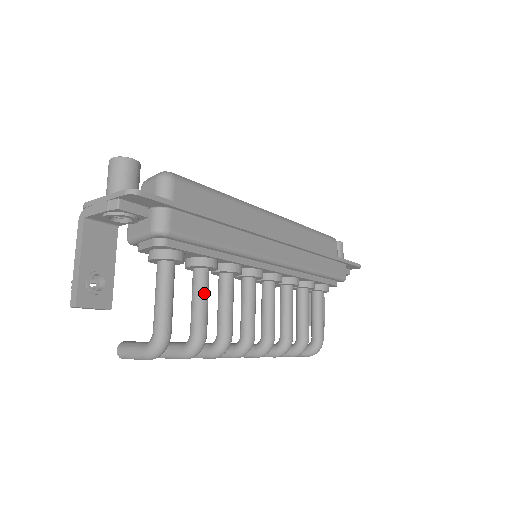
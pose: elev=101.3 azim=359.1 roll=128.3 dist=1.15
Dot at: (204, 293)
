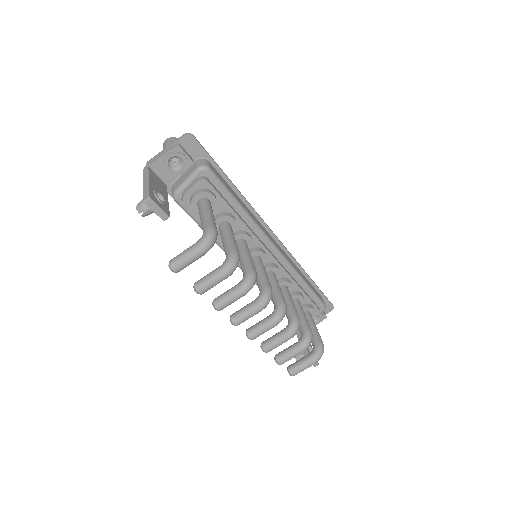
Dot at: (232, 233)
